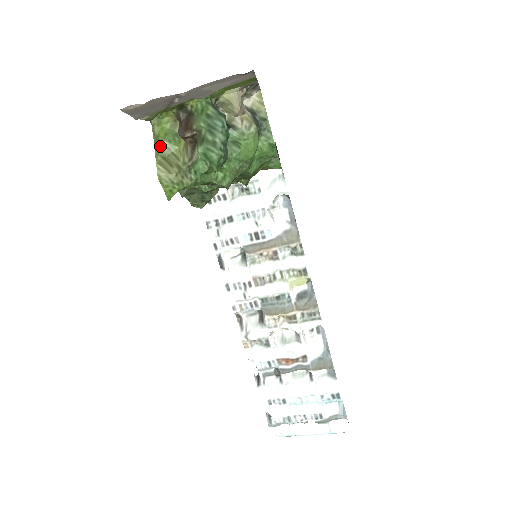
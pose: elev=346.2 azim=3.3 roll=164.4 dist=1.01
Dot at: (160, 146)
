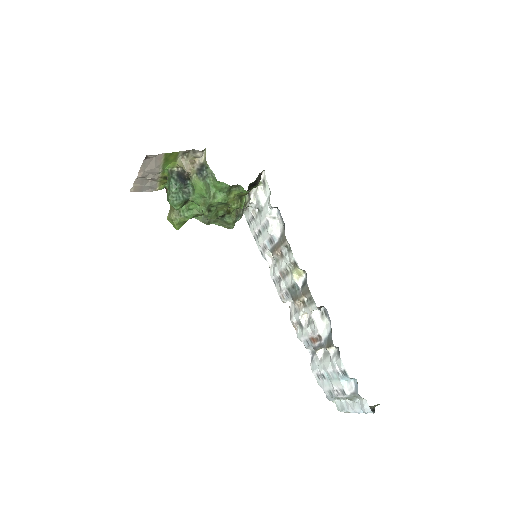
Dot at: occluded
